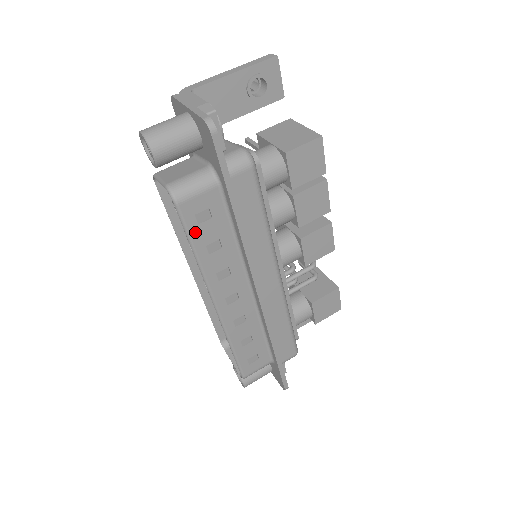
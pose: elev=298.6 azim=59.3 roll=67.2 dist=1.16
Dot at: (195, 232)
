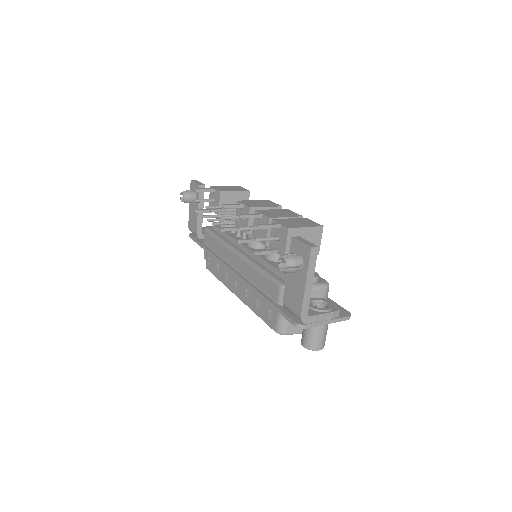
Dot at: occluded
